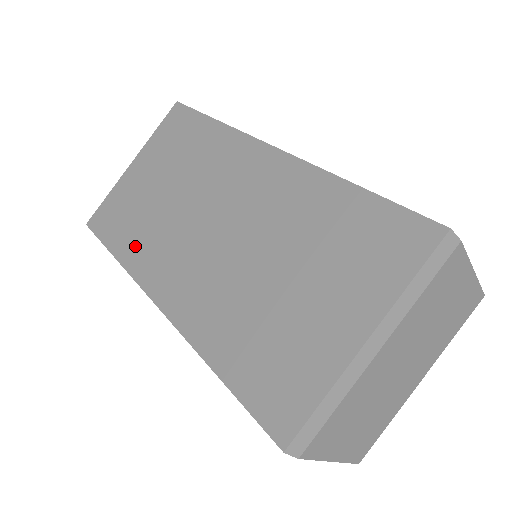
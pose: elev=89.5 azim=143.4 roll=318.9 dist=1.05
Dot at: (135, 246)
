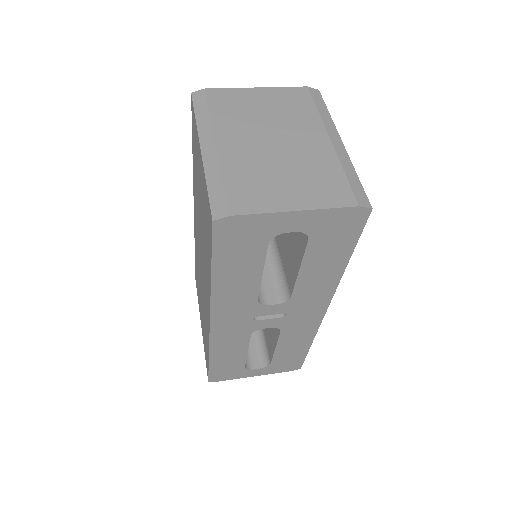
Dot at: (206, 336)
